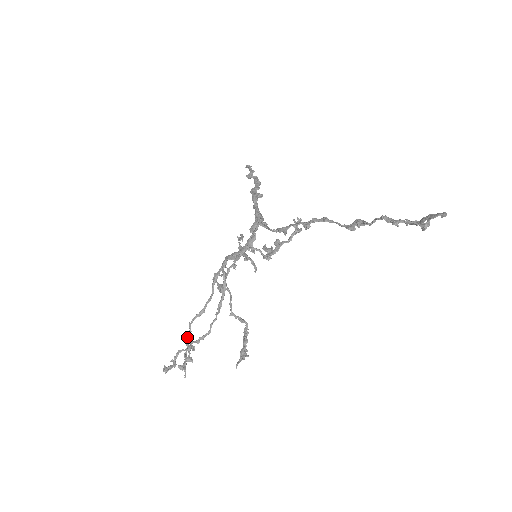
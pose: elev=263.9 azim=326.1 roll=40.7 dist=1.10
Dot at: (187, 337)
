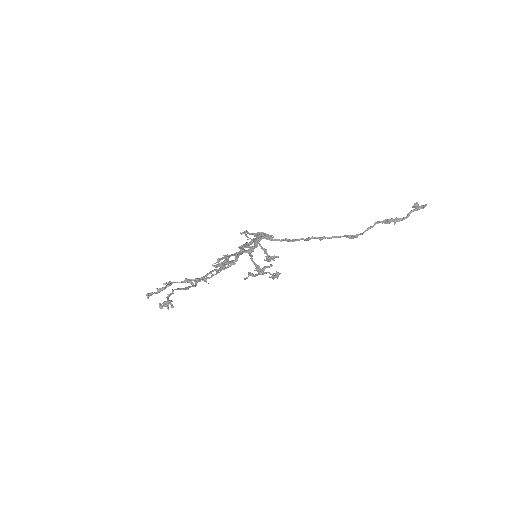
Dot at: (169, 295)
